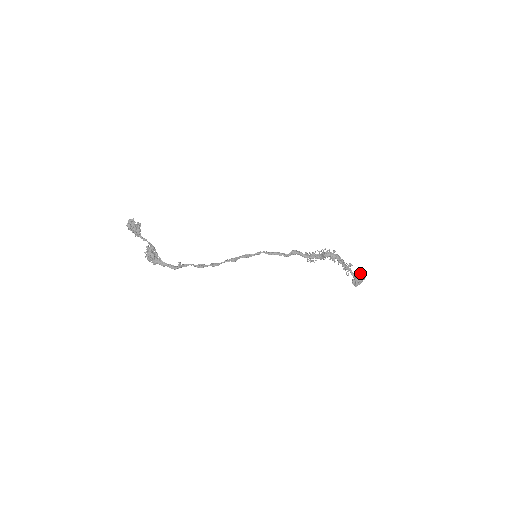
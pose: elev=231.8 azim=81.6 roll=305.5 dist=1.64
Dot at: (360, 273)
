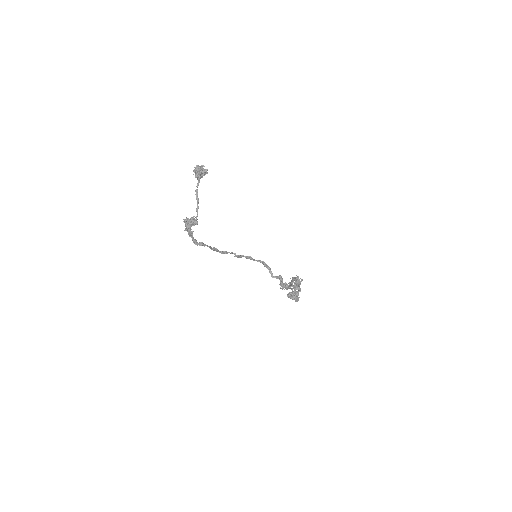
Dot at: occluded
